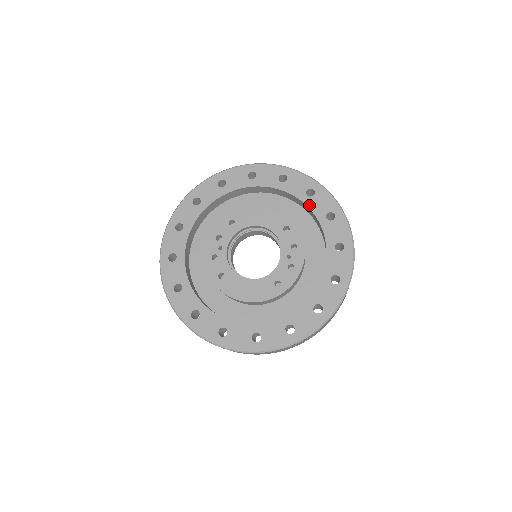
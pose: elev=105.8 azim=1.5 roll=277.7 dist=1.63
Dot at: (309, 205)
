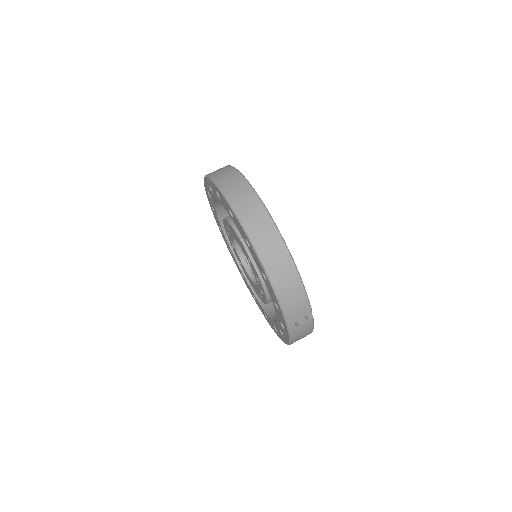
Dot at: (251, 253)
